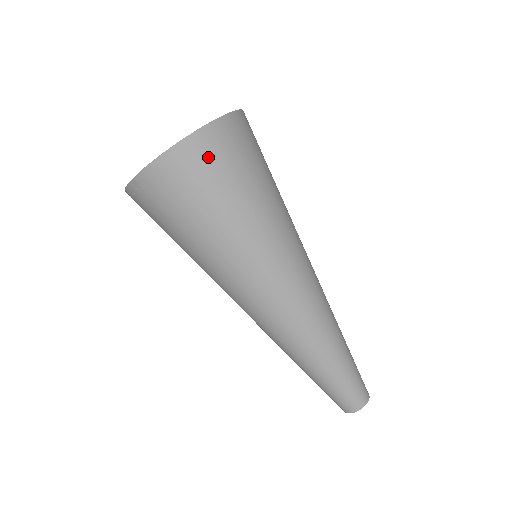
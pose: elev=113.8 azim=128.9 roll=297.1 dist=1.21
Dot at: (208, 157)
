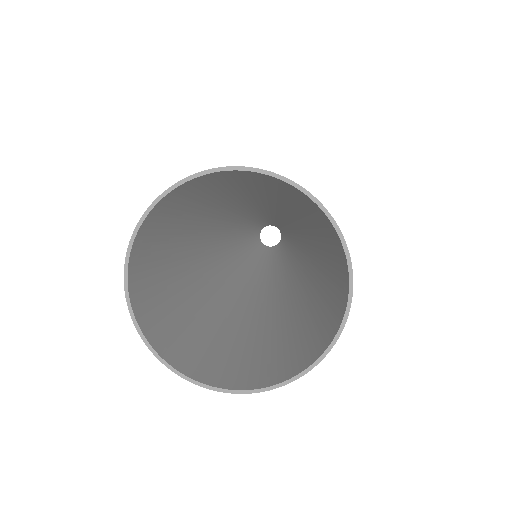
Dot at: (294, 360)
